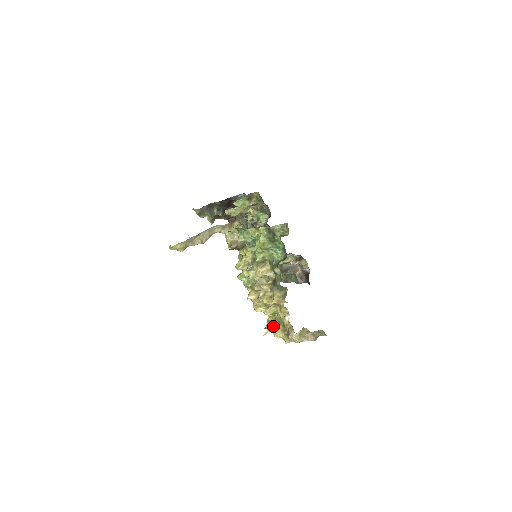
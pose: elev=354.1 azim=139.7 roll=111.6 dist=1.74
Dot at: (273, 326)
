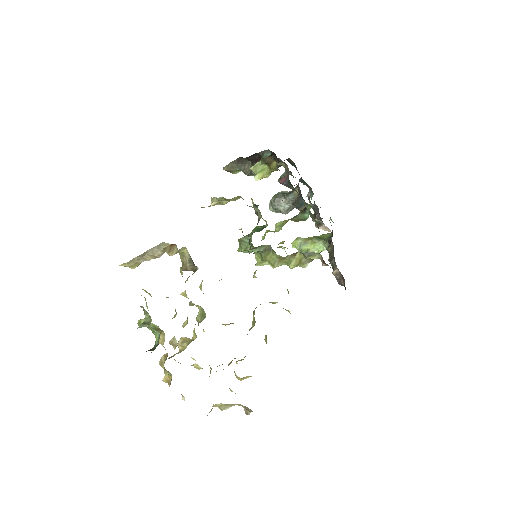
Dot at: occluded
